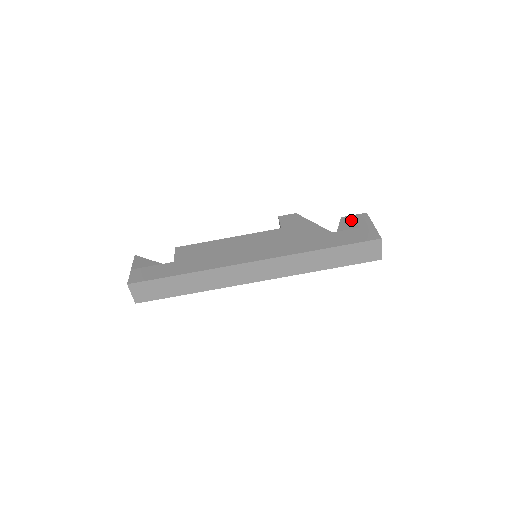
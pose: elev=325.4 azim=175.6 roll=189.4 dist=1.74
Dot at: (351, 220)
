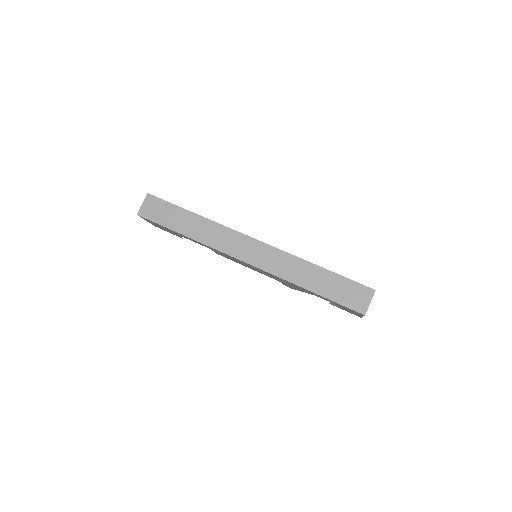
Dot at: occluded
